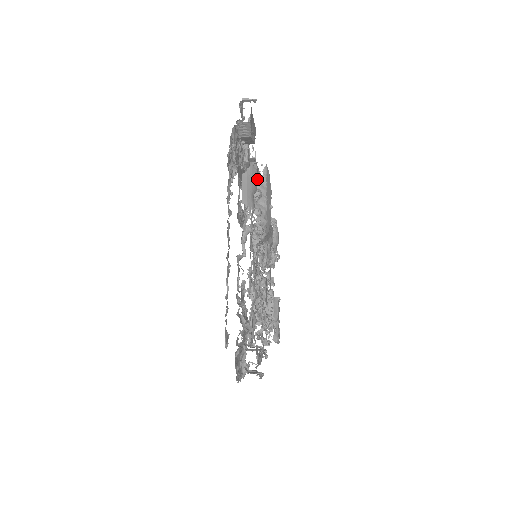
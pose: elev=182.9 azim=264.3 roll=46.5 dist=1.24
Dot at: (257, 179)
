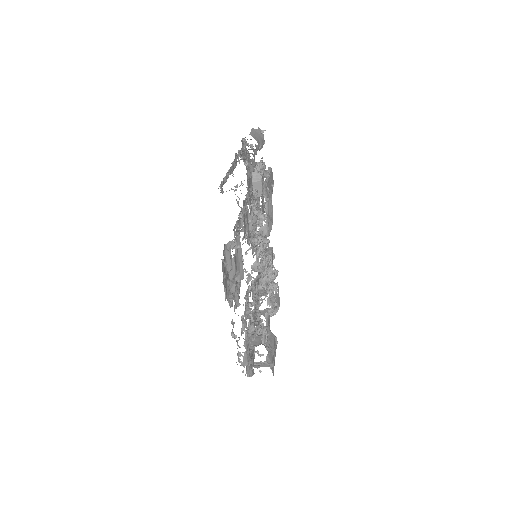
Dot at: occluded
